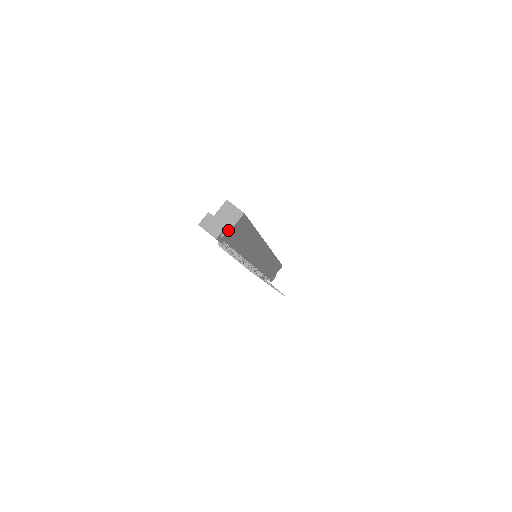
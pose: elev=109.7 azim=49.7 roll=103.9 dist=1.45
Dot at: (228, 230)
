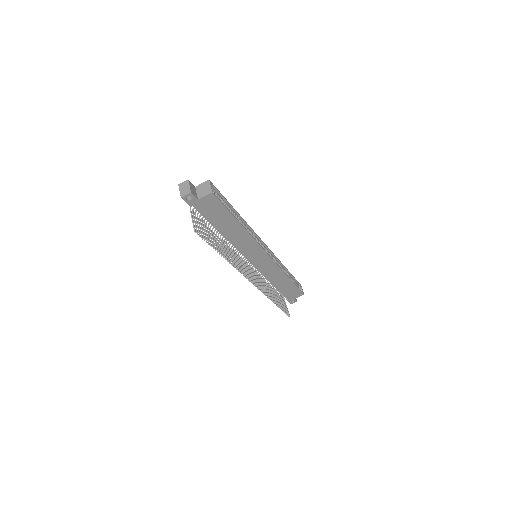
Dot at: (195, 198)
